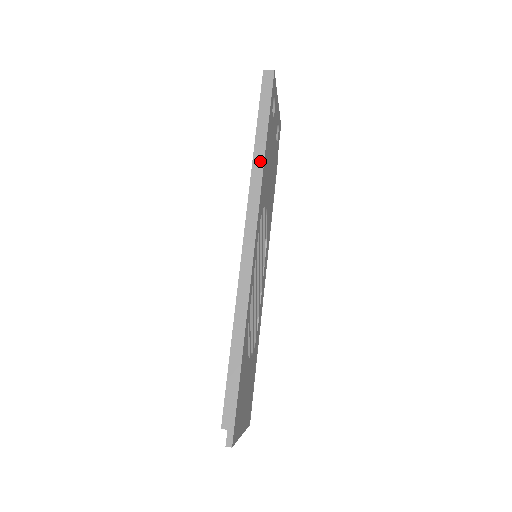
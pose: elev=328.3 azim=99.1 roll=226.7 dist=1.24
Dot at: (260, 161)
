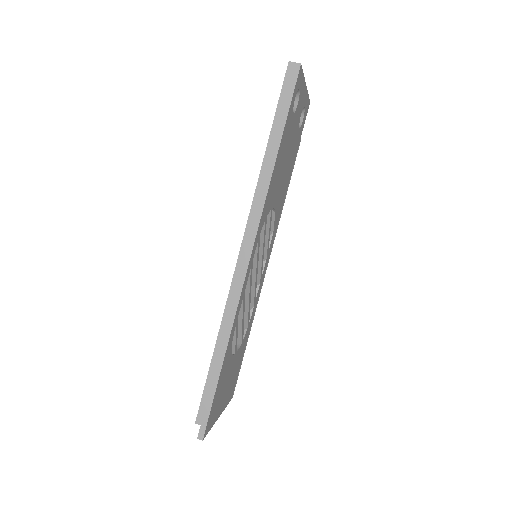
Dot at: (268, 171)
